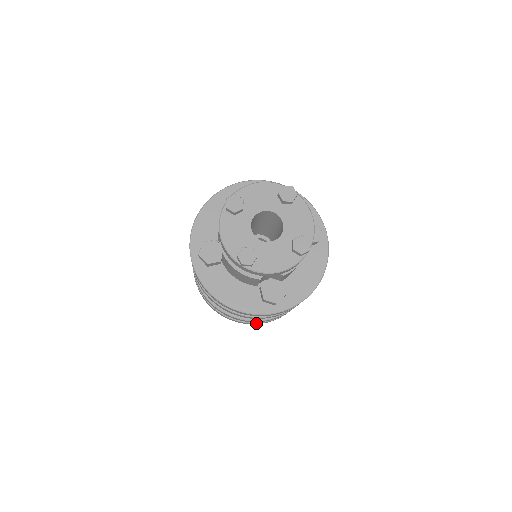
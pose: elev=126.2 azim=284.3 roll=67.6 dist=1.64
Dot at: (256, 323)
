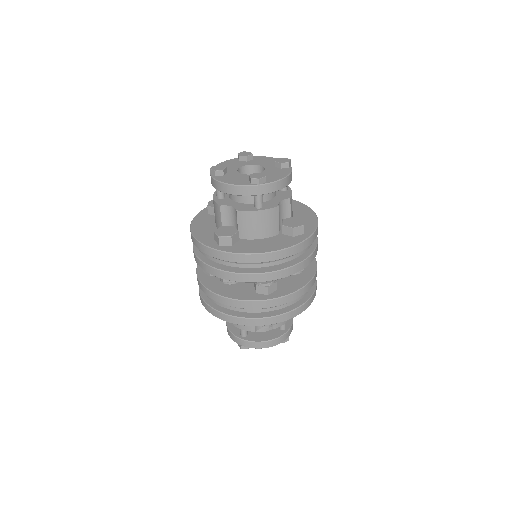
Dot at: (214, 309)
